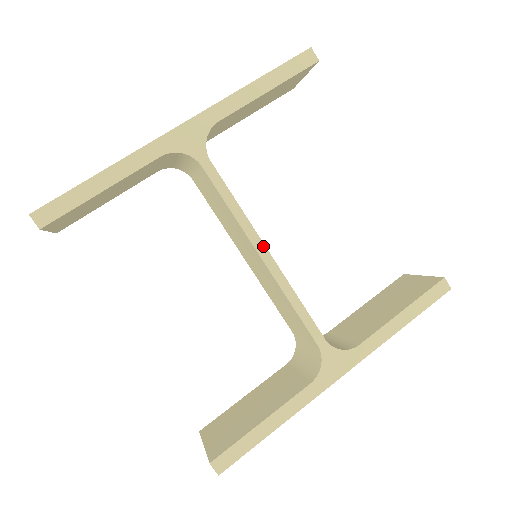
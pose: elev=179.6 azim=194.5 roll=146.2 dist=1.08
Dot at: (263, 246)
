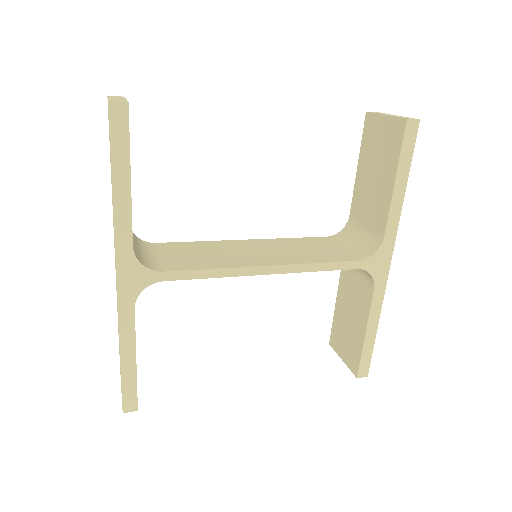
Dot at: (258, 268)
